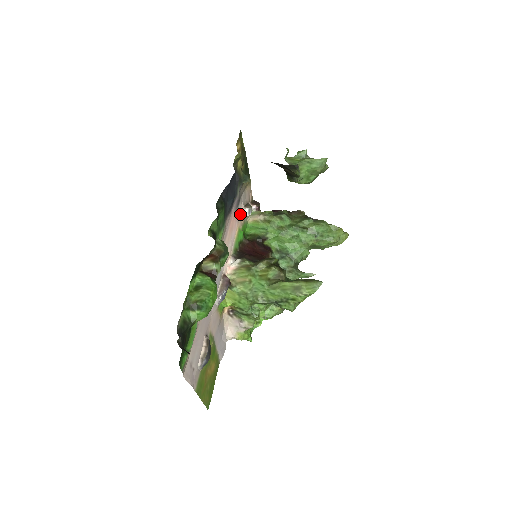
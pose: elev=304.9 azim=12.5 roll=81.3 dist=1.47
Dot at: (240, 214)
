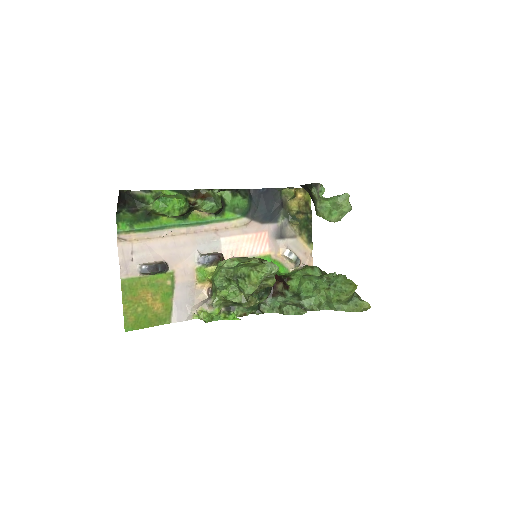
Dot at: (280, 250)
